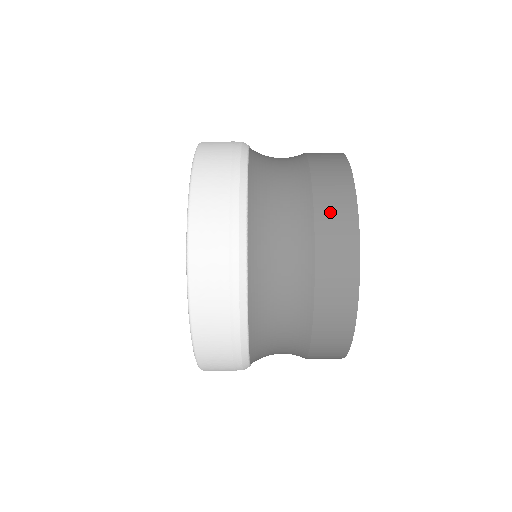
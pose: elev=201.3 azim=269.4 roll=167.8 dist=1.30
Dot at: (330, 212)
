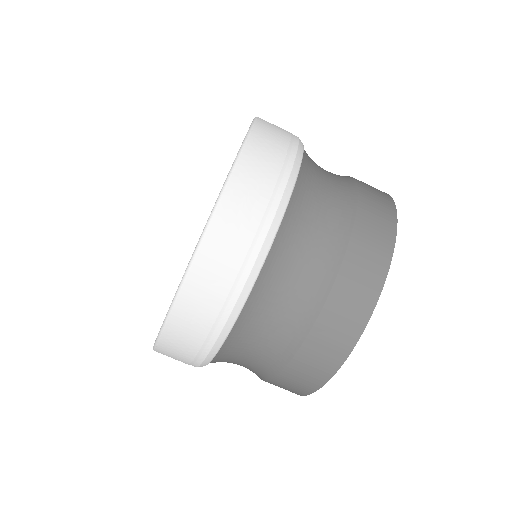
Dot at: occluded
